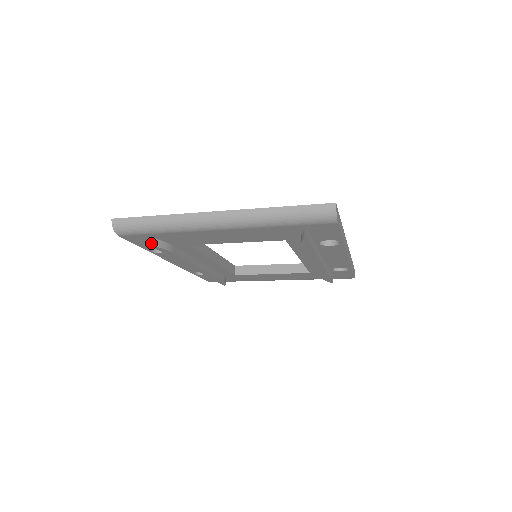
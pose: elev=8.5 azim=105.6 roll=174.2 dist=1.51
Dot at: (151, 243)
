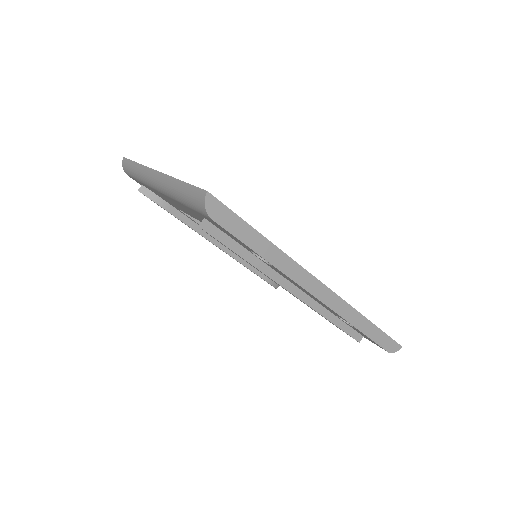
Dot at: (142, 191)
